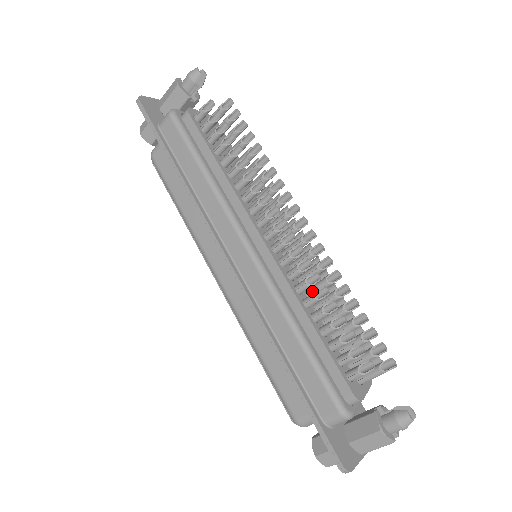
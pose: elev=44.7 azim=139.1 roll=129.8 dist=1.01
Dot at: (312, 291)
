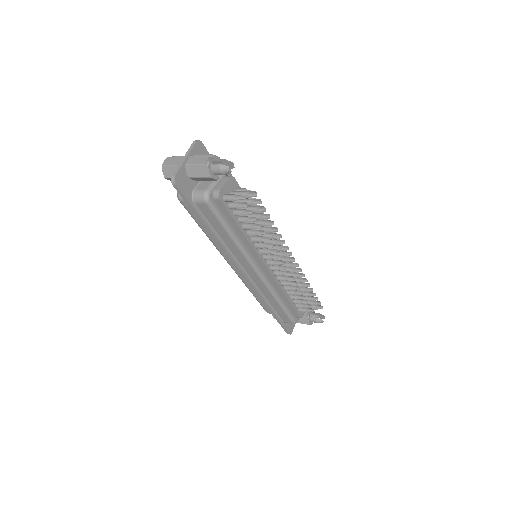
Dot at: occluded
